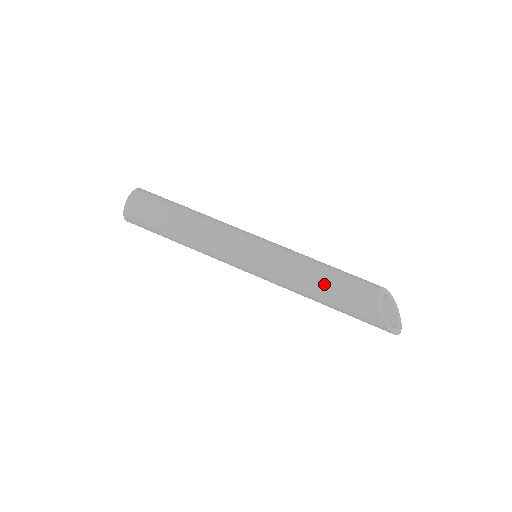
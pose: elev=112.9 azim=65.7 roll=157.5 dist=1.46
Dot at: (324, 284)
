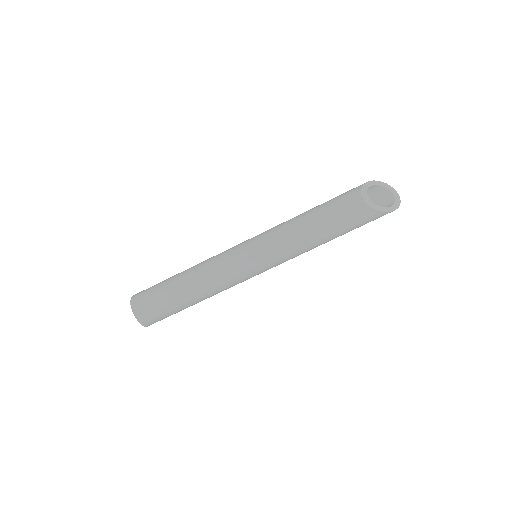
Dot at: (323, 233)
